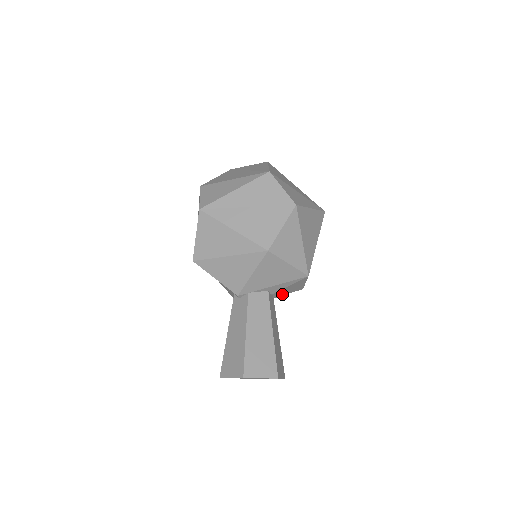
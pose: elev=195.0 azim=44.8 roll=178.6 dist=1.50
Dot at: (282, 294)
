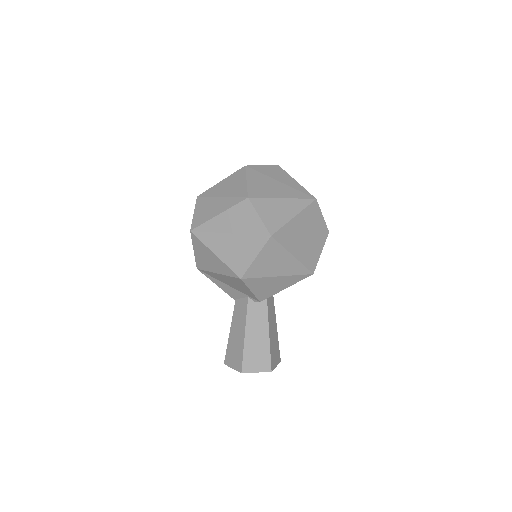
Dot at: occluded
